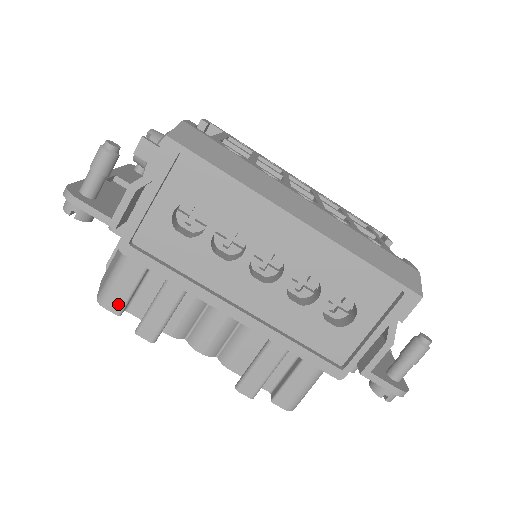
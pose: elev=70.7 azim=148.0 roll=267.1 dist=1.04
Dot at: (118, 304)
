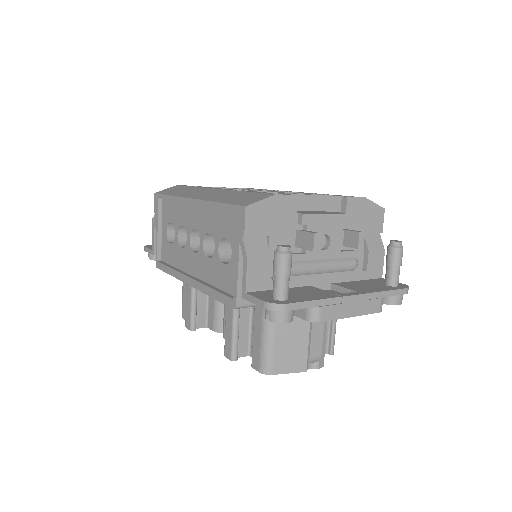
Dot at: (185, 312)
